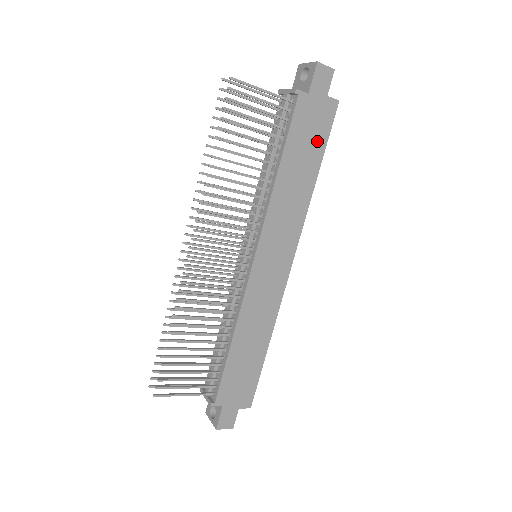
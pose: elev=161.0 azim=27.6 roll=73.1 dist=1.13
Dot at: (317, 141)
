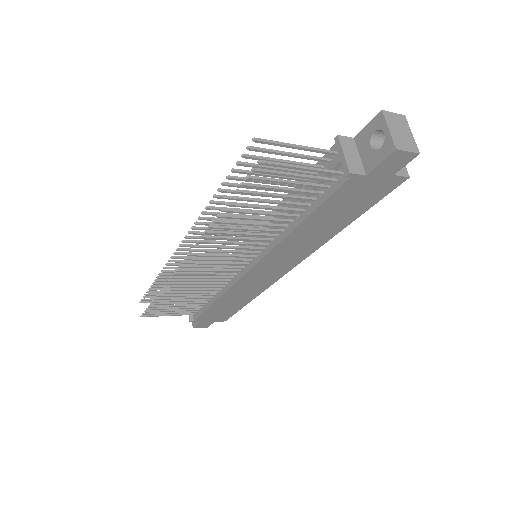
Dot at: (359, 206)
